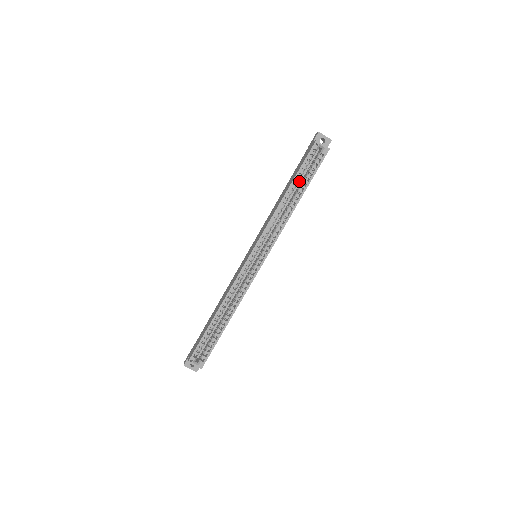
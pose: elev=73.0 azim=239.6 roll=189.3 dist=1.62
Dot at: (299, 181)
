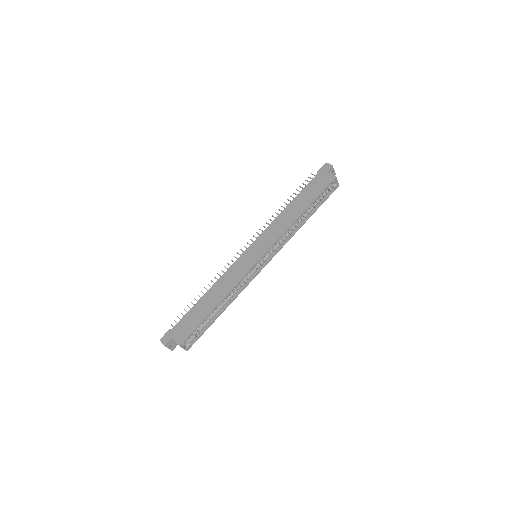
Dot at: occluded
